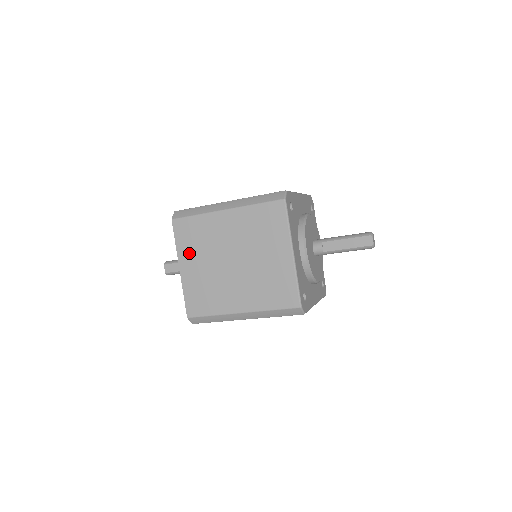
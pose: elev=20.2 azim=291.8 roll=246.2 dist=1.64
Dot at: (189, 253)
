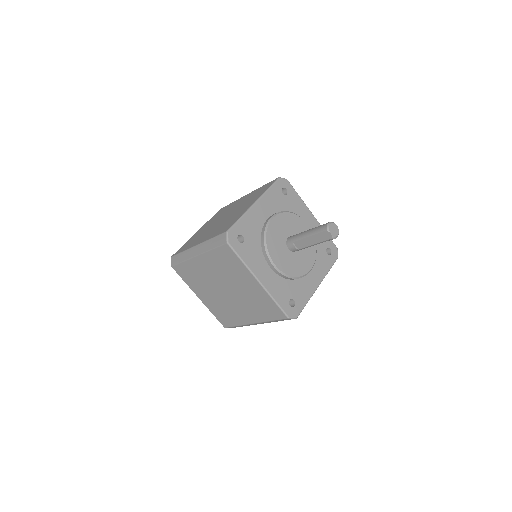
Dot at: (197, 288)
